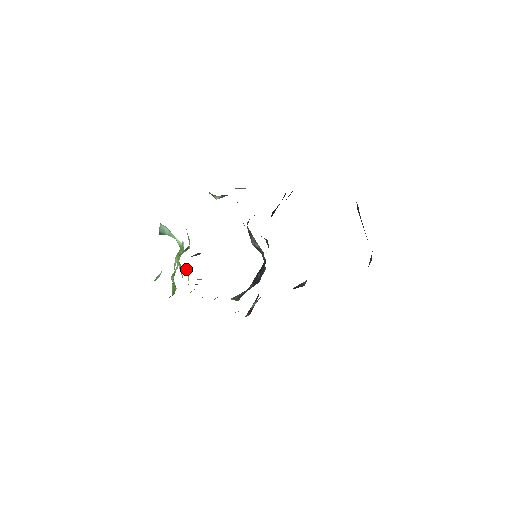
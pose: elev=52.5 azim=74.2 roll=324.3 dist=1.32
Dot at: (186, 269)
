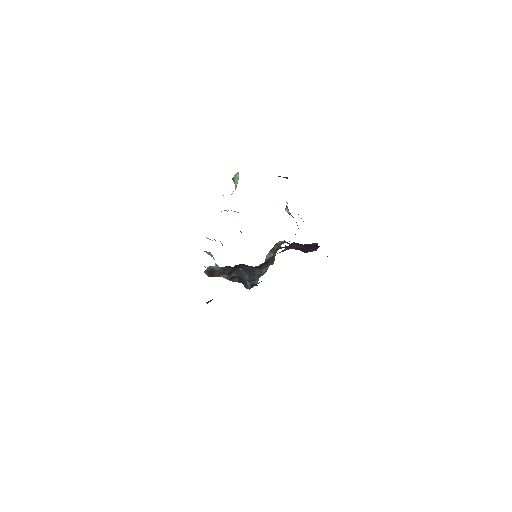
Dot at: occluded
